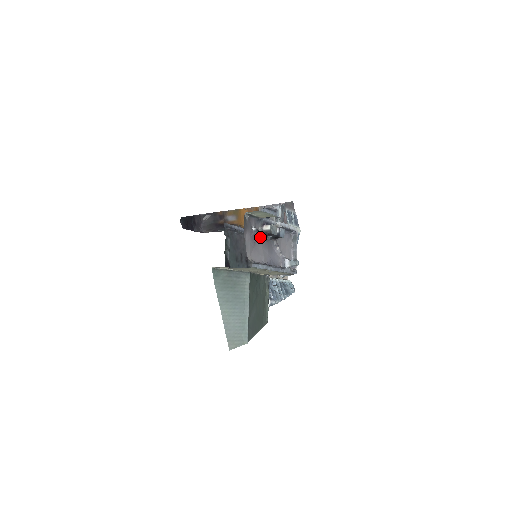
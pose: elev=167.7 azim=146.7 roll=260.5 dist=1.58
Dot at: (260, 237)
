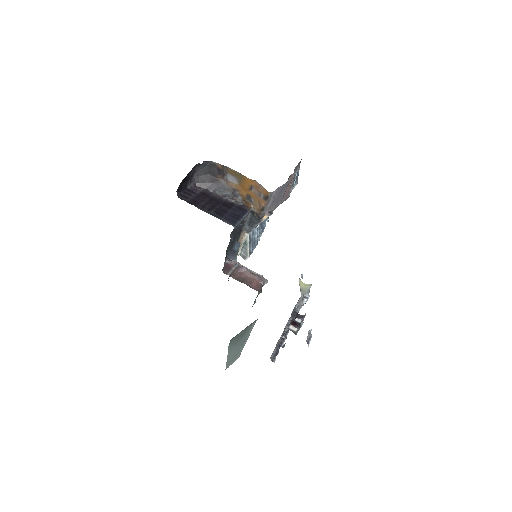
Dot at: occluded
